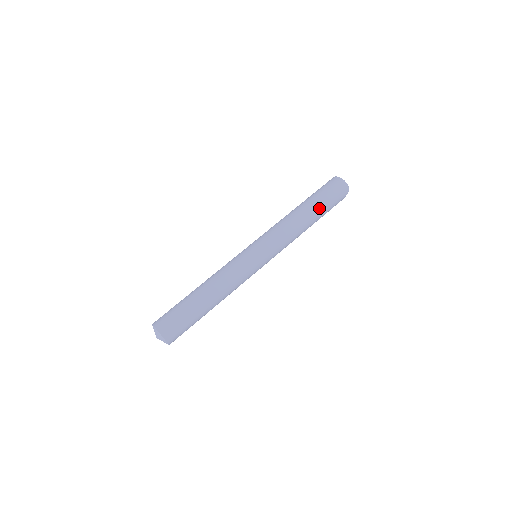
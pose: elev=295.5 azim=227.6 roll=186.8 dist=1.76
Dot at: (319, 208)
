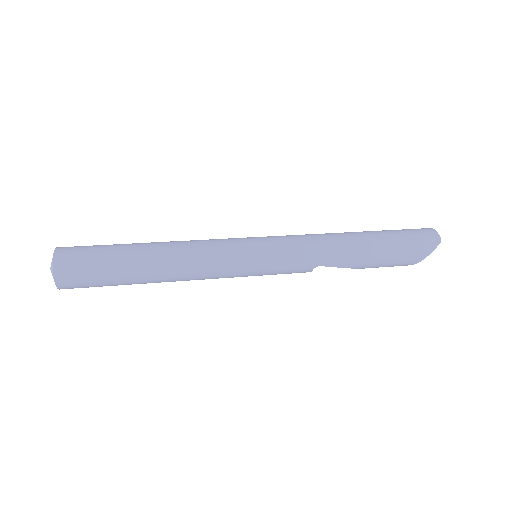
Dot at: (379, 236)
